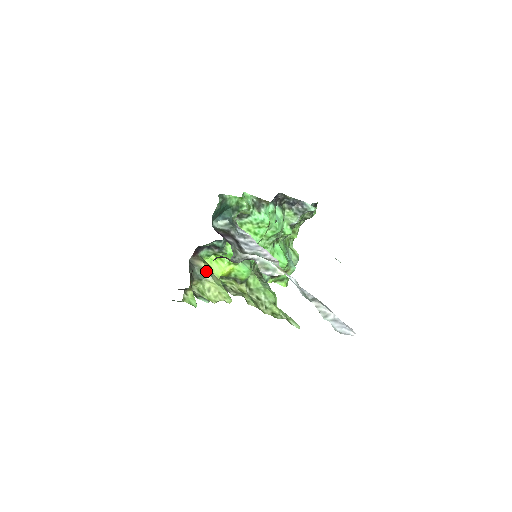
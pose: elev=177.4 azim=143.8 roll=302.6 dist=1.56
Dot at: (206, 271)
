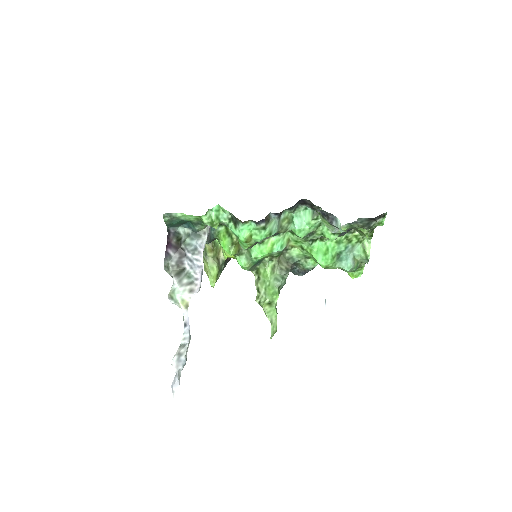
Dot at: (205, 252)
